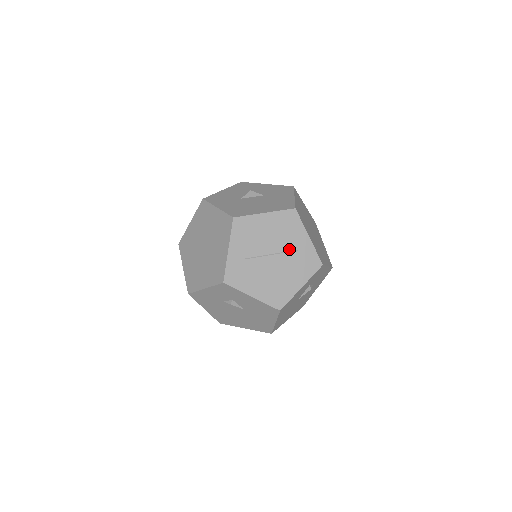
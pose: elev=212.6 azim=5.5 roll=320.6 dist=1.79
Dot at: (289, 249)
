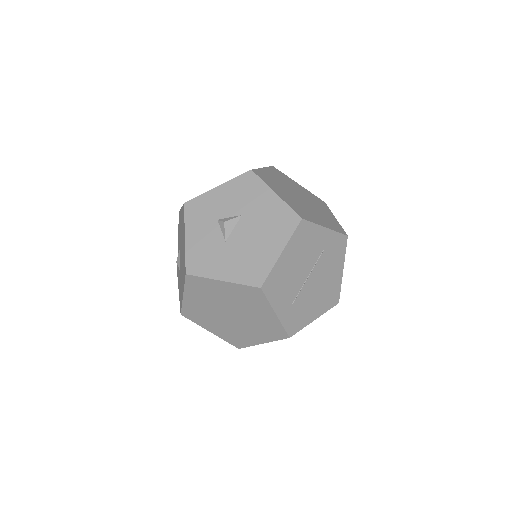
Dot at: (318, 256)
